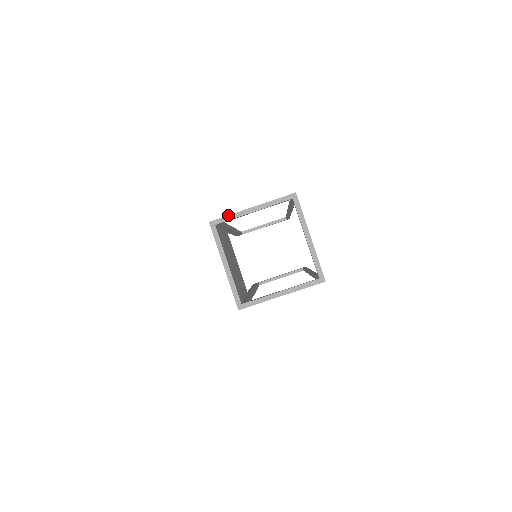
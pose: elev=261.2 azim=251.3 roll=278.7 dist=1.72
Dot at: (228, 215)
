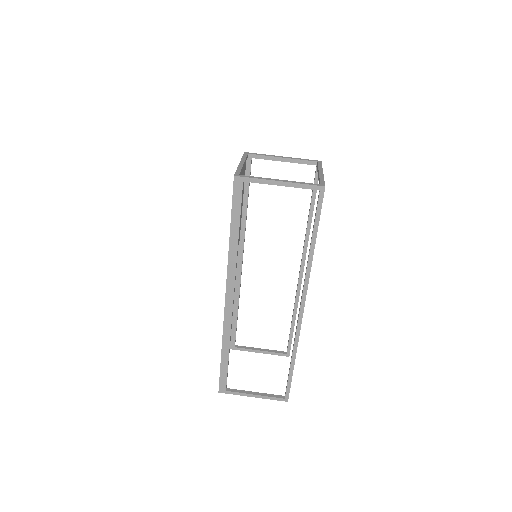
Dot at: (261, 154)
